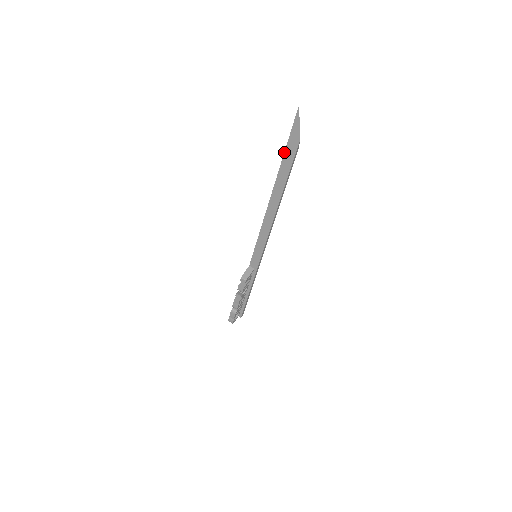
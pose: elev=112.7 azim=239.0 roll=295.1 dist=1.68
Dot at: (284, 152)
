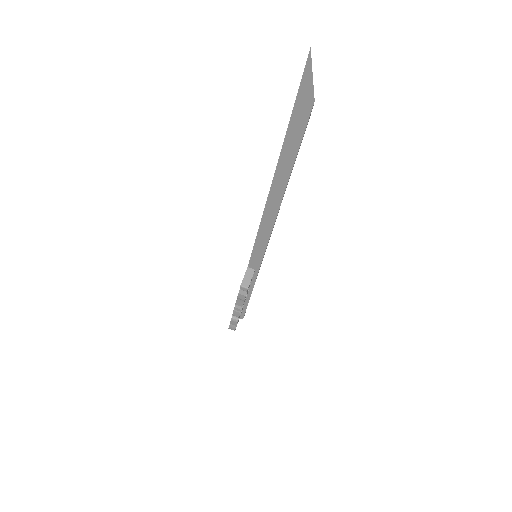
Dot at: occluded
